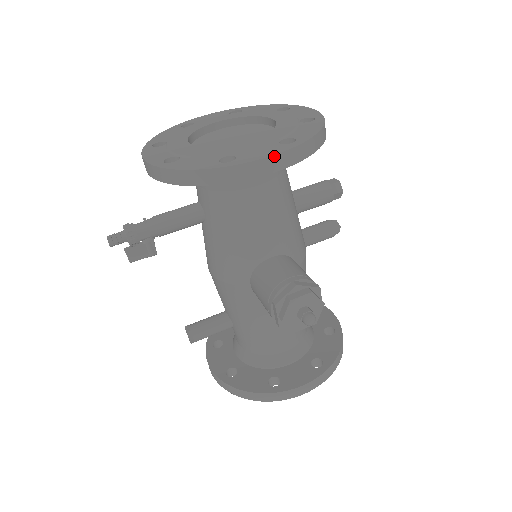
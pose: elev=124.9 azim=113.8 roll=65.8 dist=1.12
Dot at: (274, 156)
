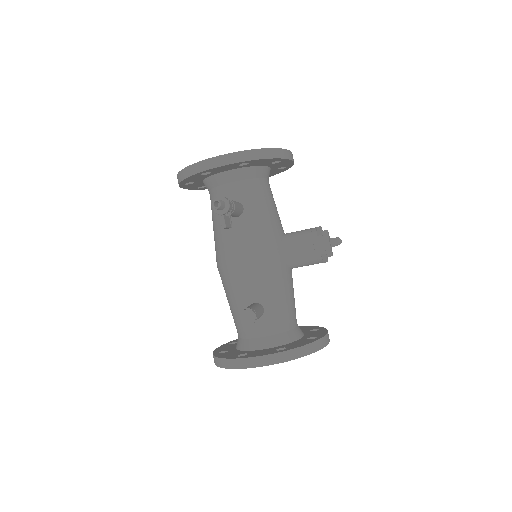
Dot at: (292, 154)
